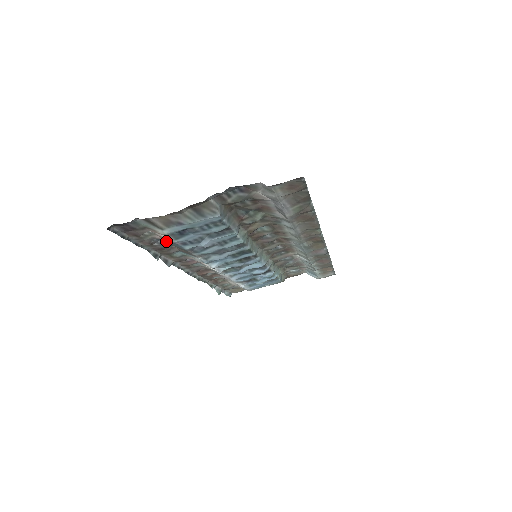
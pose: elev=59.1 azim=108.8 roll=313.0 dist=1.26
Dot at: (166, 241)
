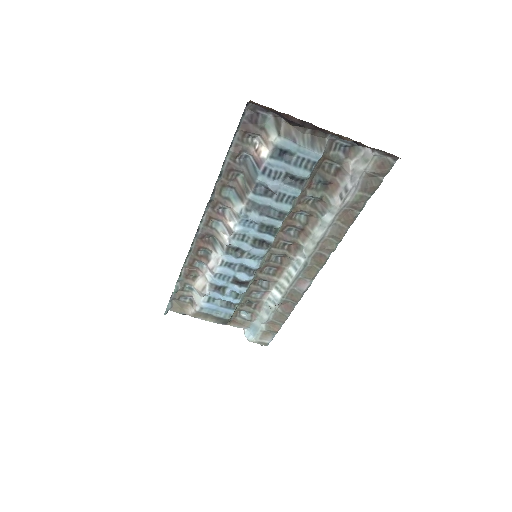
Dot at: (247, 164)
